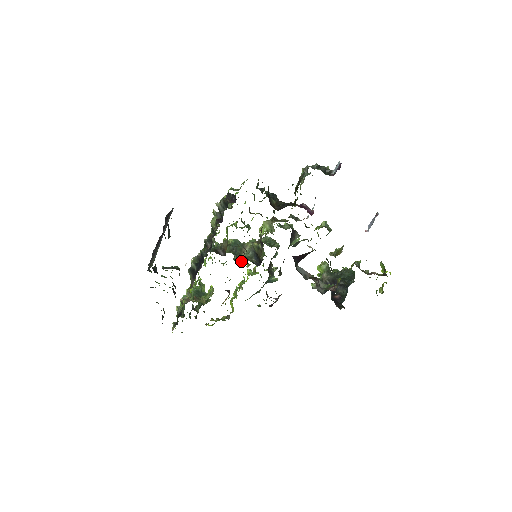
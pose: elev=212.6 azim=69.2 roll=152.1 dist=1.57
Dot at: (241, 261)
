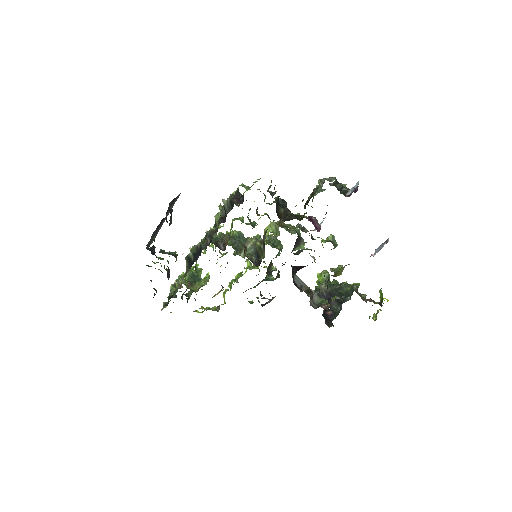
Dot at: (241, 256)
